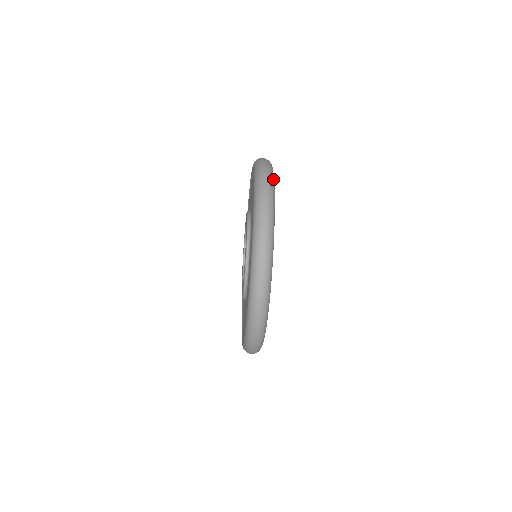
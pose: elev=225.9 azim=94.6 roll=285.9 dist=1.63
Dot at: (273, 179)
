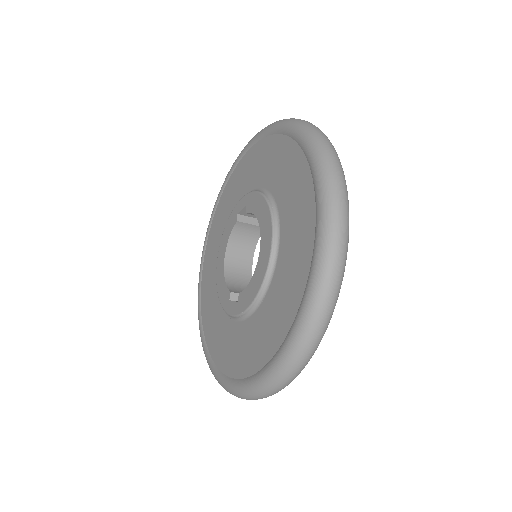
Dot at: (348, 207)
